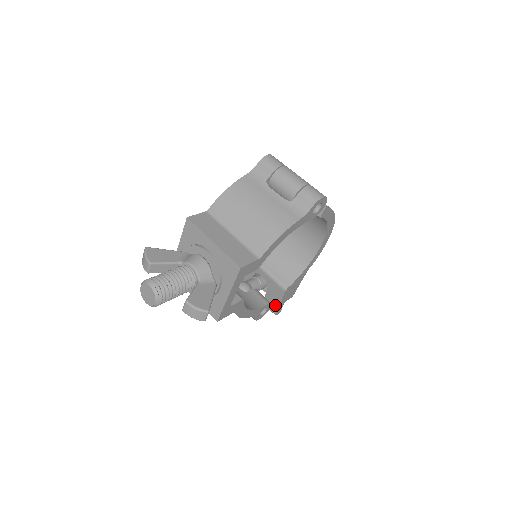
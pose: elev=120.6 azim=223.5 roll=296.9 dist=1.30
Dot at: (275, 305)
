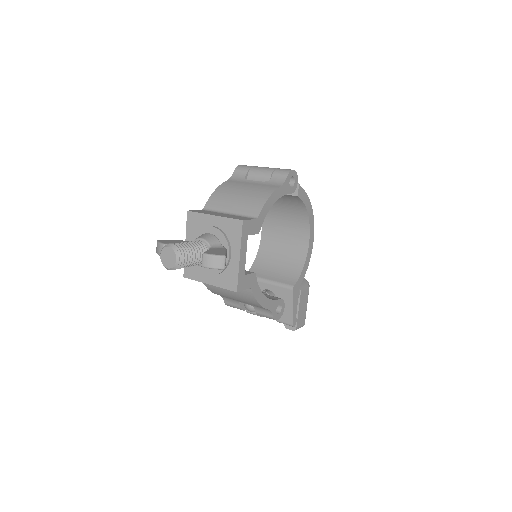
Dot at: (289, 313)
